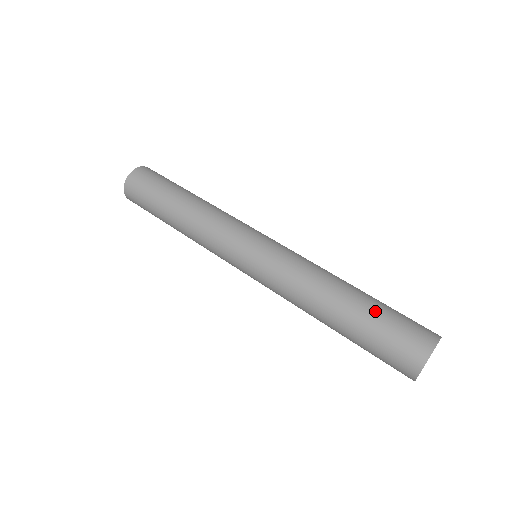
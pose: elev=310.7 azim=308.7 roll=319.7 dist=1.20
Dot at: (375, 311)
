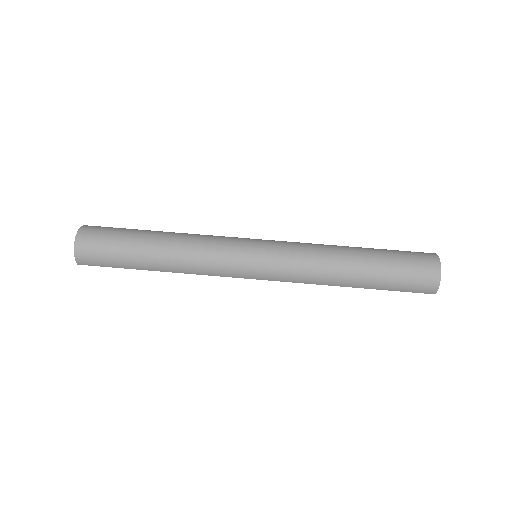
Dot at: (382, 250)
